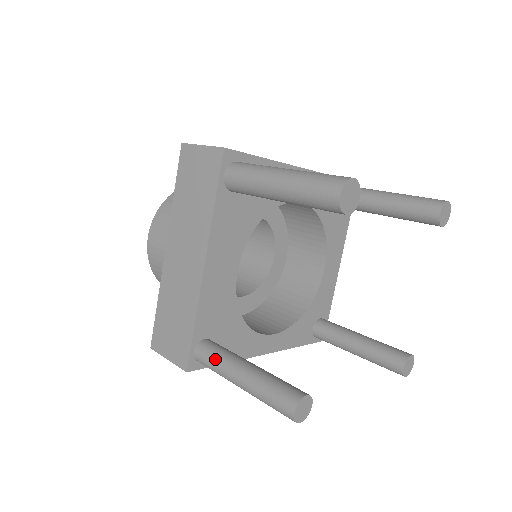
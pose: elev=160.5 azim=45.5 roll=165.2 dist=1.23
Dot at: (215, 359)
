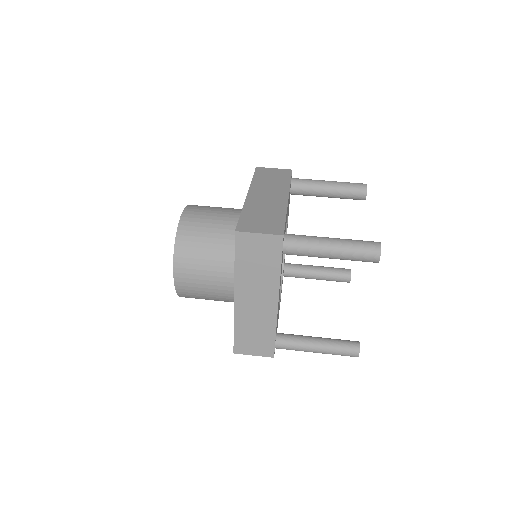
Dot at: (295, 345)
